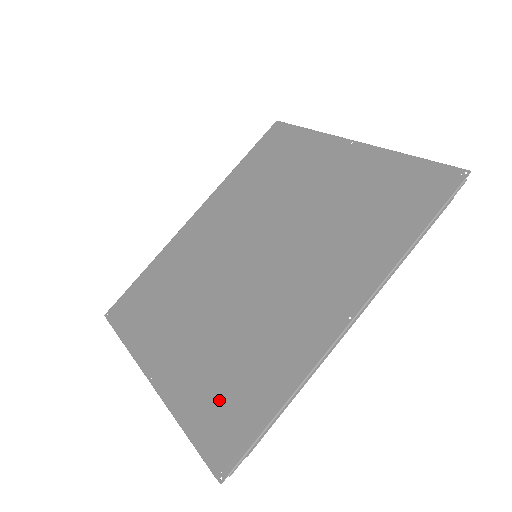
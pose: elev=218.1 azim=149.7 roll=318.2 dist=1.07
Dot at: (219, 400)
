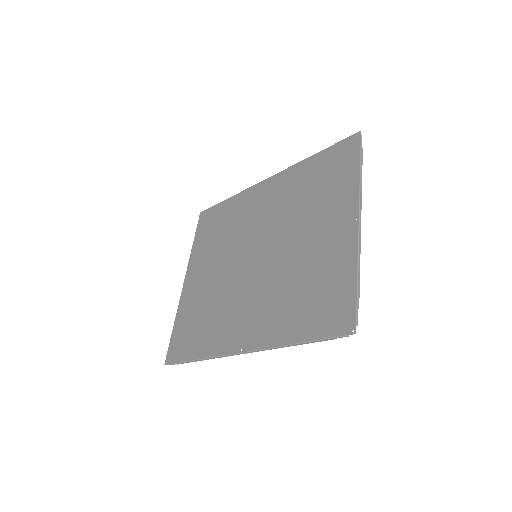
Dot at: (188, 327)
